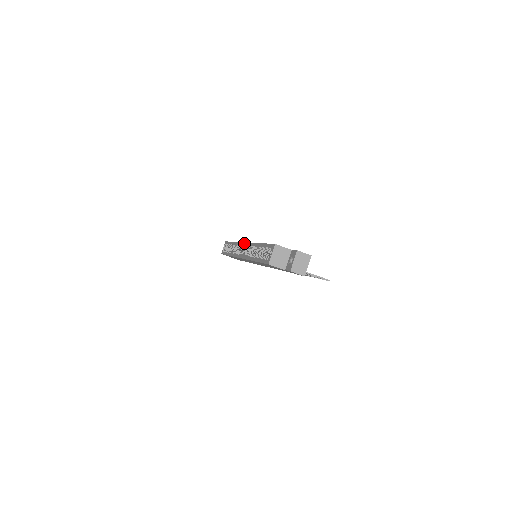
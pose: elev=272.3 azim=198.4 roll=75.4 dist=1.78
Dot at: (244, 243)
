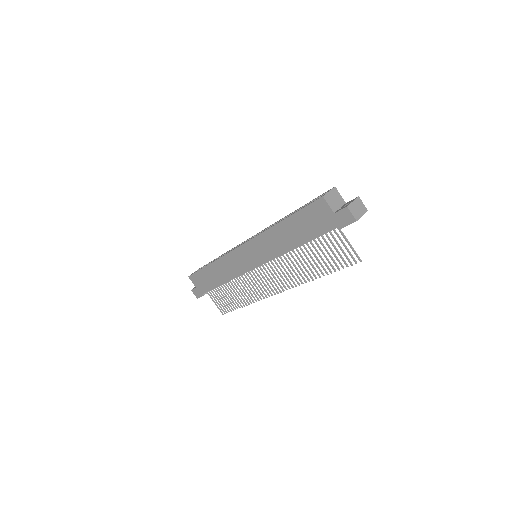
Dot at: occluded
